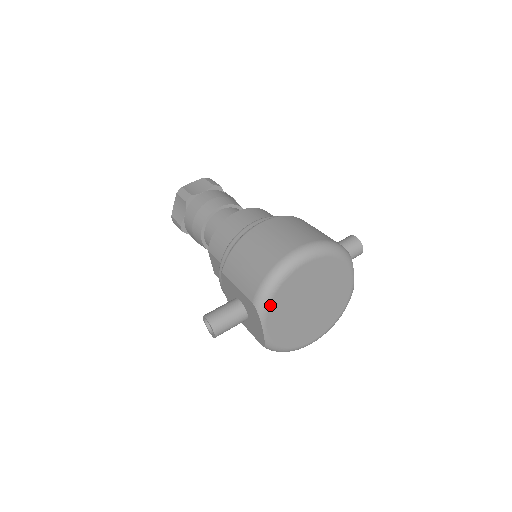
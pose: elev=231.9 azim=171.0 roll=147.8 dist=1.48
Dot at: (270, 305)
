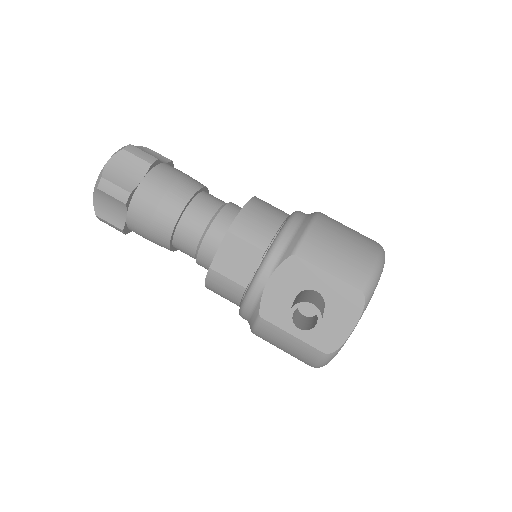
Dot at: (371, 296)
